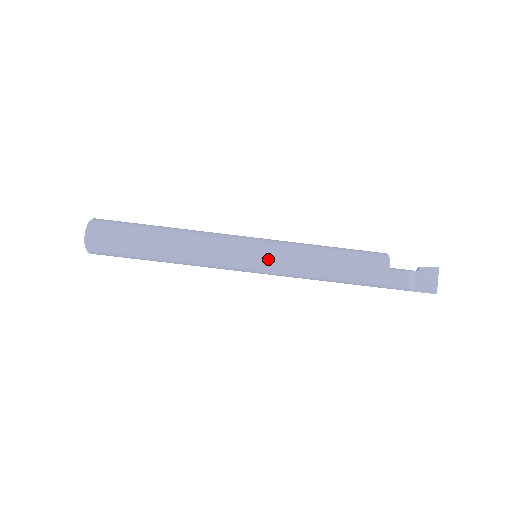
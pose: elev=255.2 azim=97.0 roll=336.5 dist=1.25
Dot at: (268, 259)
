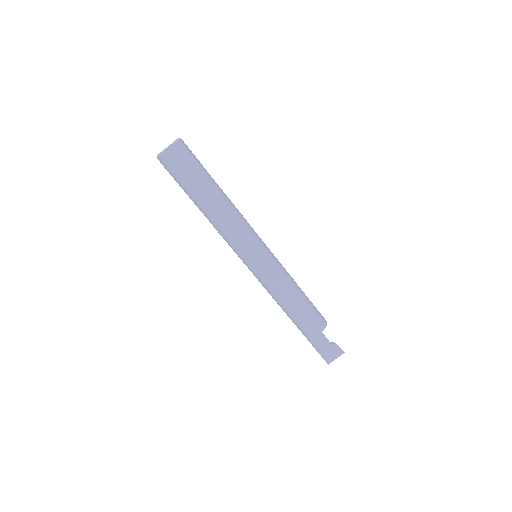
Dot at: (261, 269)
